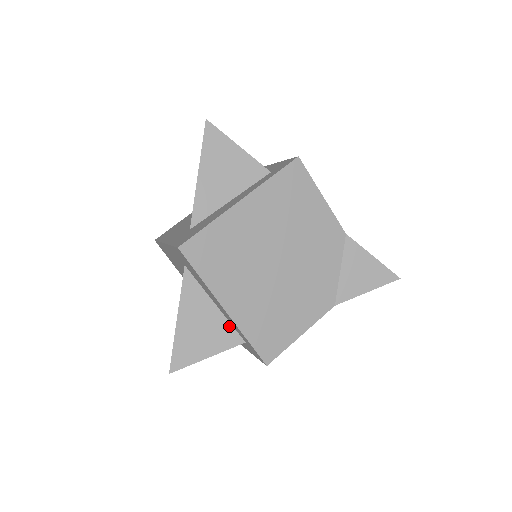
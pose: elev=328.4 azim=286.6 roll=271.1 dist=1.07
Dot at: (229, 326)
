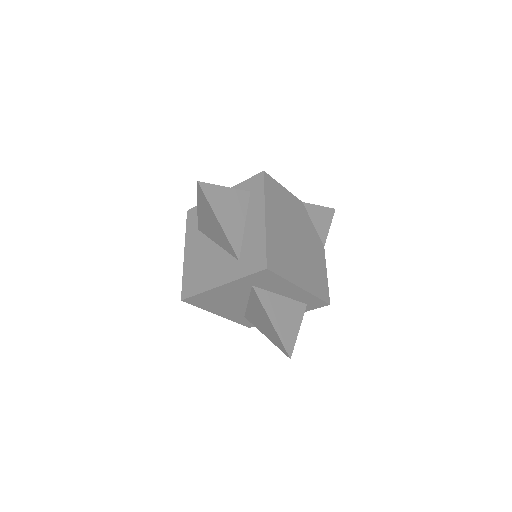
Dot at: (295, 302)
